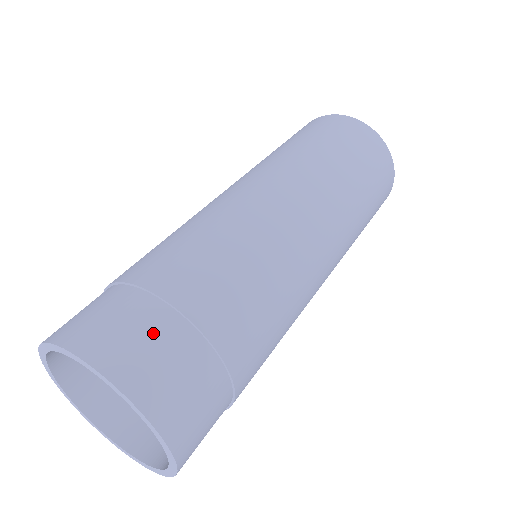
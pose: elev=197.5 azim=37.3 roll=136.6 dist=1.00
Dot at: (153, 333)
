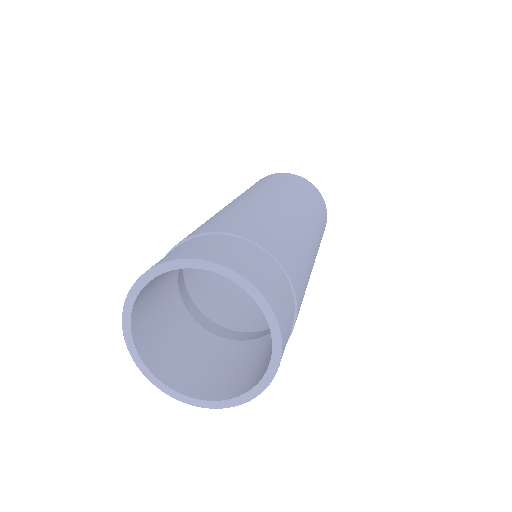
Dot at: (276, 279)
